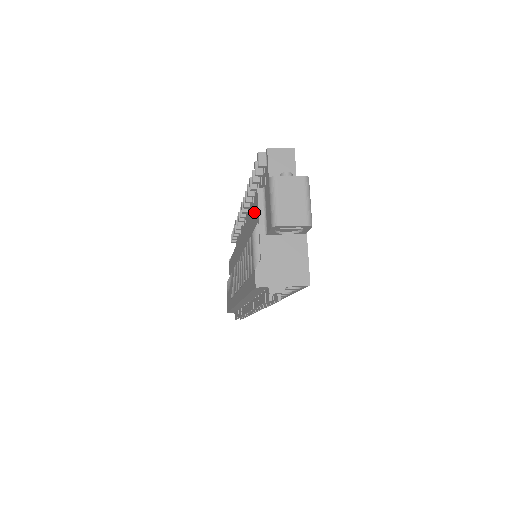
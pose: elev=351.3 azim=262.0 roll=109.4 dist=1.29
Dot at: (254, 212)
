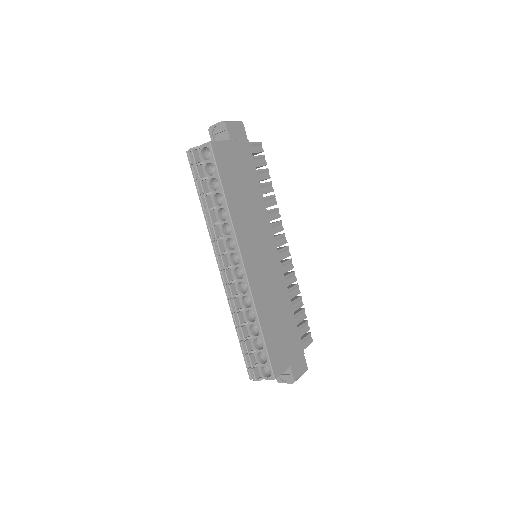
Dot at: occluded
